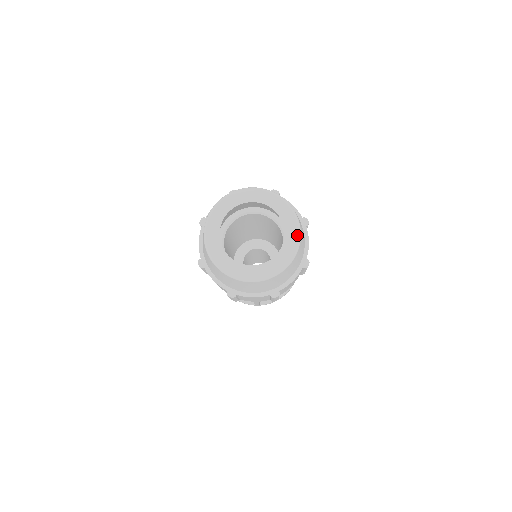
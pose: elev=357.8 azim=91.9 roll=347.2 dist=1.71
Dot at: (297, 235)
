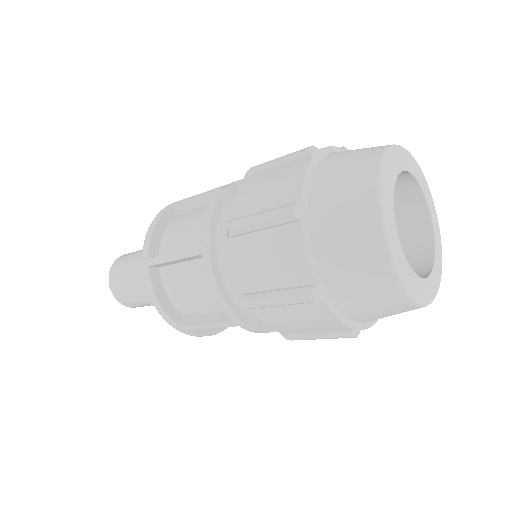
Dot at: (441, 268)
